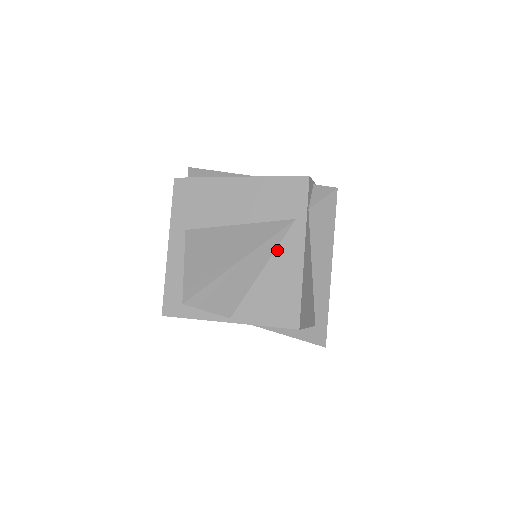
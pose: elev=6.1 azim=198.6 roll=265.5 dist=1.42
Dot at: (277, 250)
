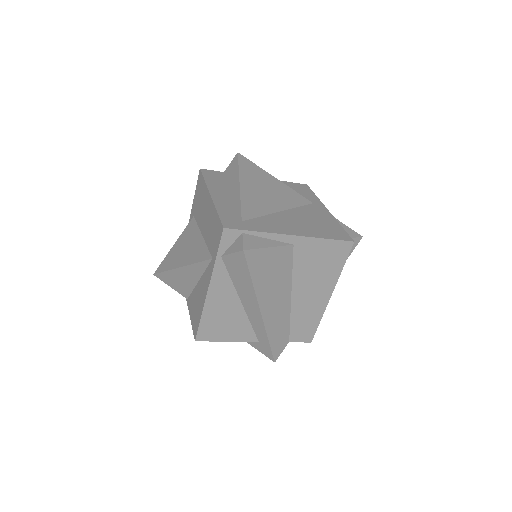
Dot at: (204, 274)
